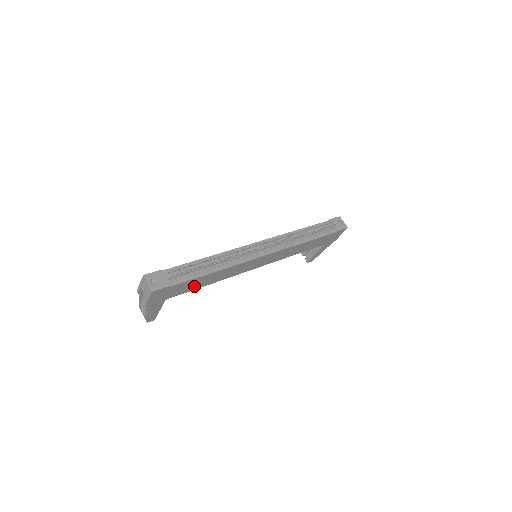
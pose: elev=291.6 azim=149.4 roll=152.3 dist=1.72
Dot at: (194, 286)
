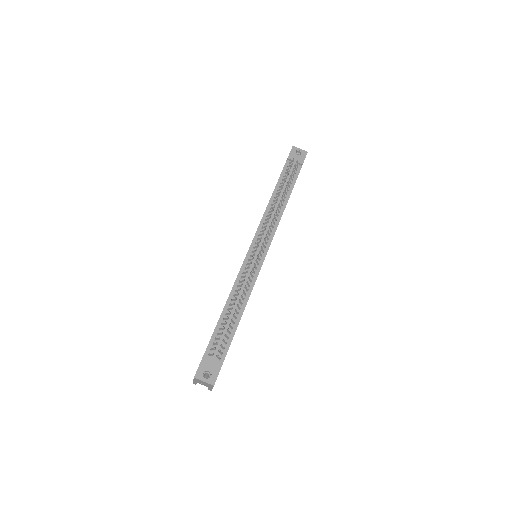
Dot at: occluded
